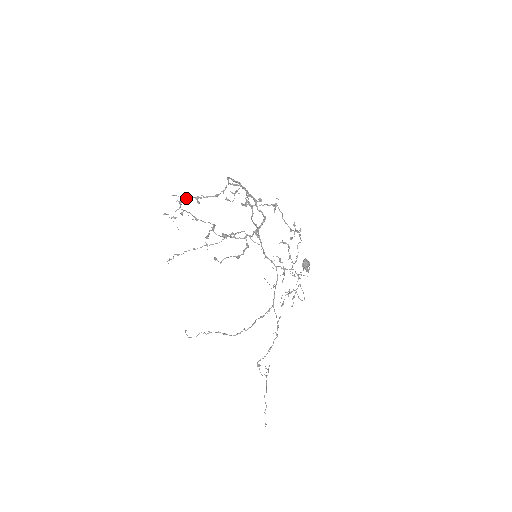
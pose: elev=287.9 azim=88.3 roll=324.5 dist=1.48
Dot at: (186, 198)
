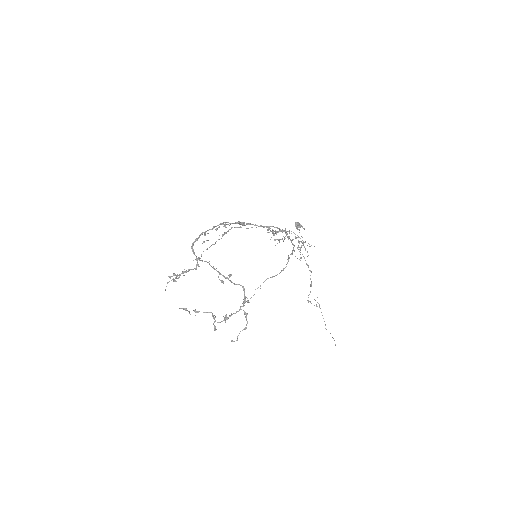
Dot at: (176, 277)
